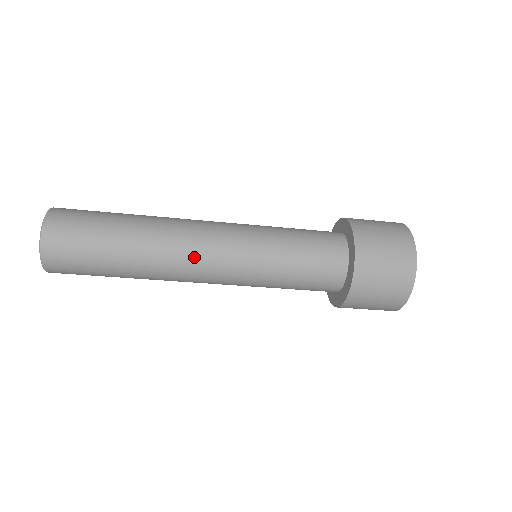
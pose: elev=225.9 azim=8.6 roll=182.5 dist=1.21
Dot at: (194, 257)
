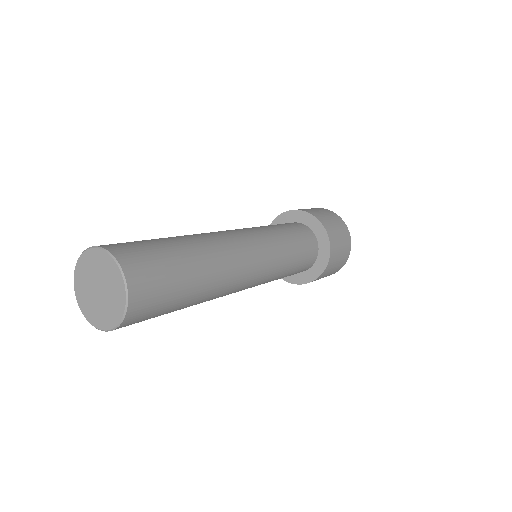
Dot at: (231, 237)
